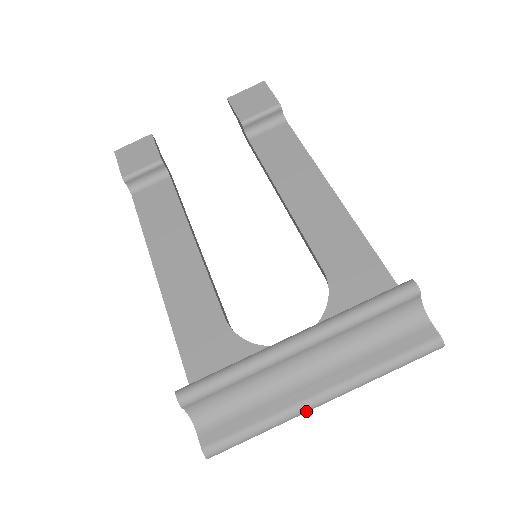
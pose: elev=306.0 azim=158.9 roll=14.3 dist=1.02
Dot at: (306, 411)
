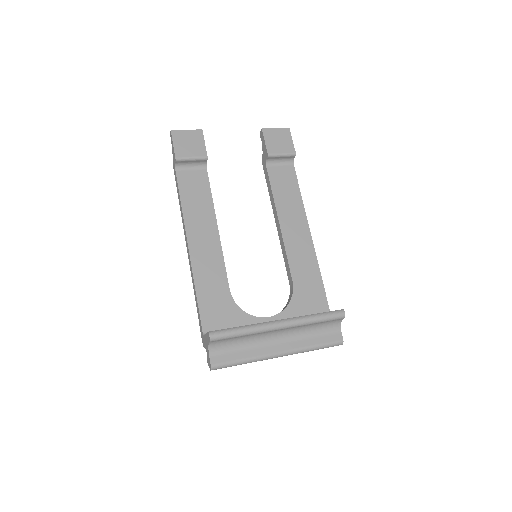
Dot at: occluded
